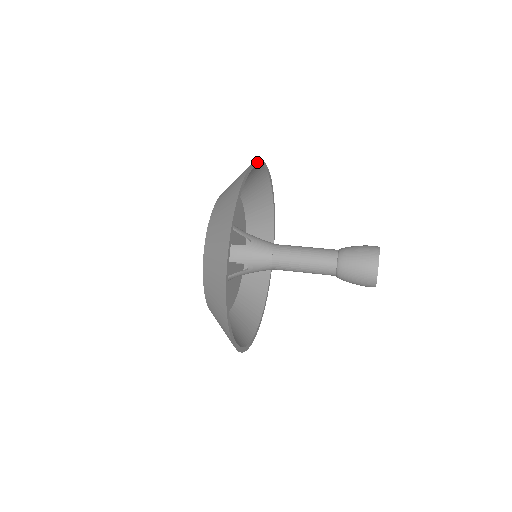
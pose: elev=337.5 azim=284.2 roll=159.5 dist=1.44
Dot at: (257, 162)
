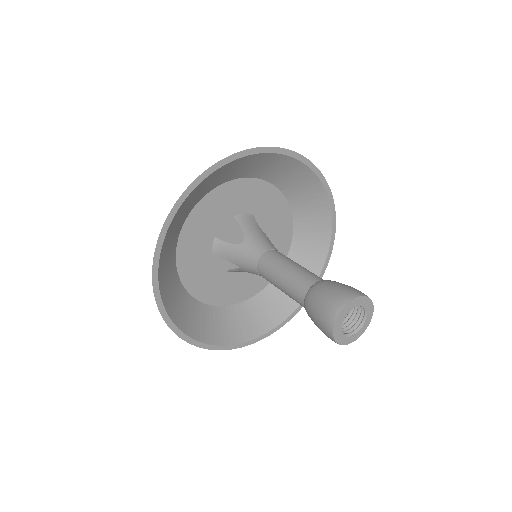
Dot at: (240, 154)
